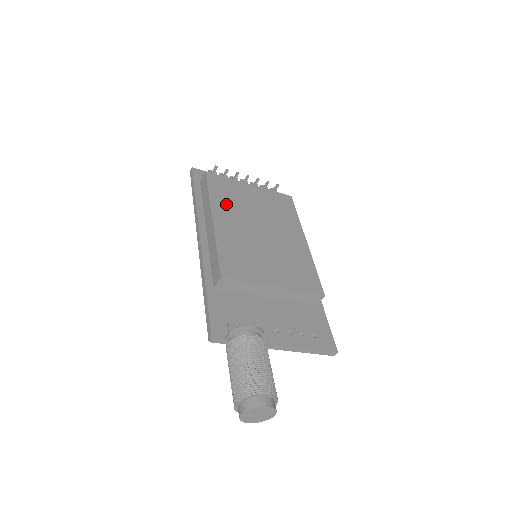
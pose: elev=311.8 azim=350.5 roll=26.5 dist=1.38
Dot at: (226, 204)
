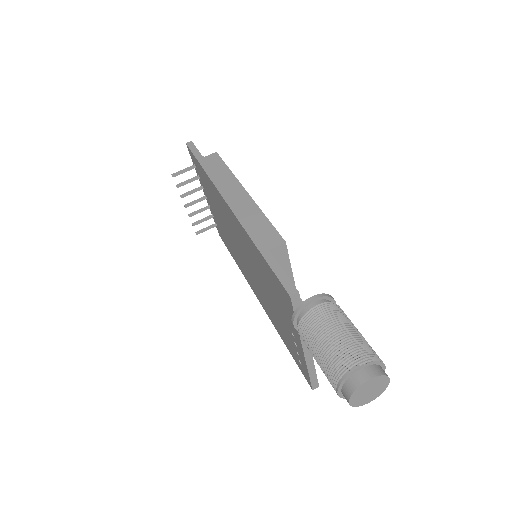
Dot at: occluded
